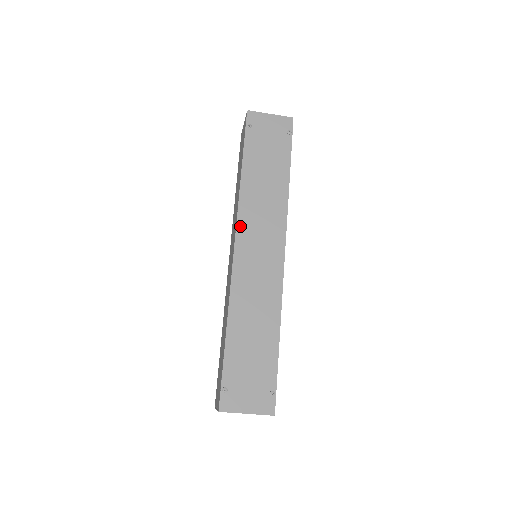
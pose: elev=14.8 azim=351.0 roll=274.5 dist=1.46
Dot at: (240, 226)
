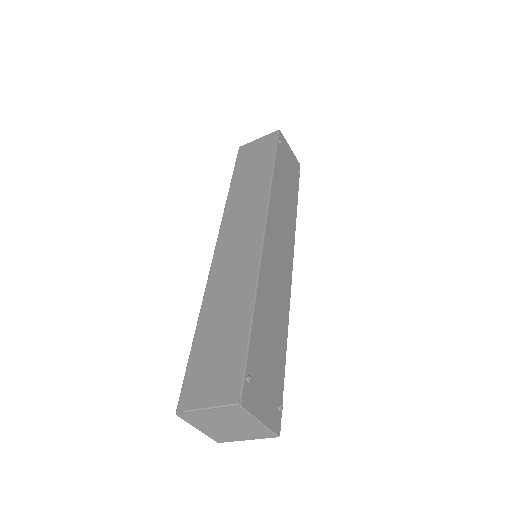
Dot at: (270, 215)
